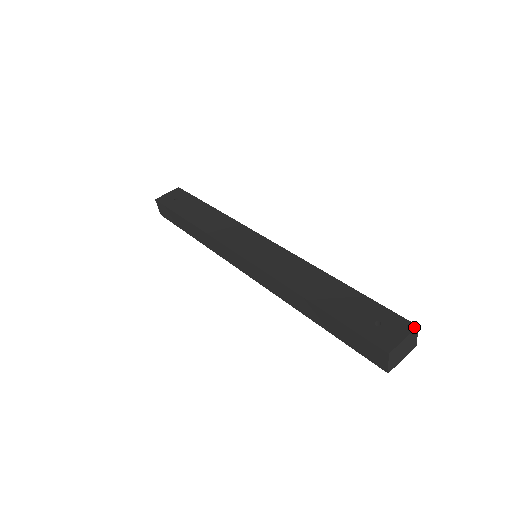
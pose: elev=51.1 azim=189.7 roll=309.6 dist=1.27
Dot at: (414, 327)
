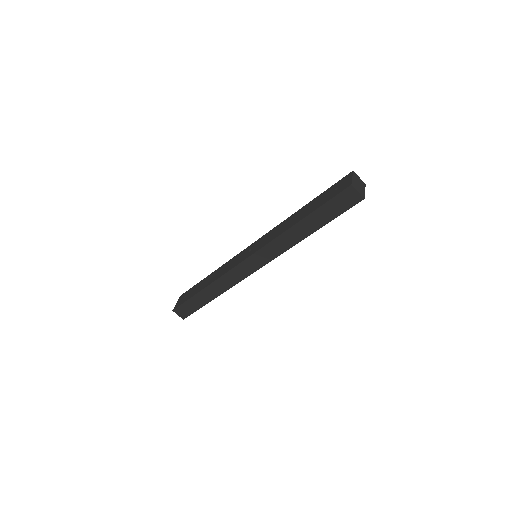
Dot at: (352, 172)
